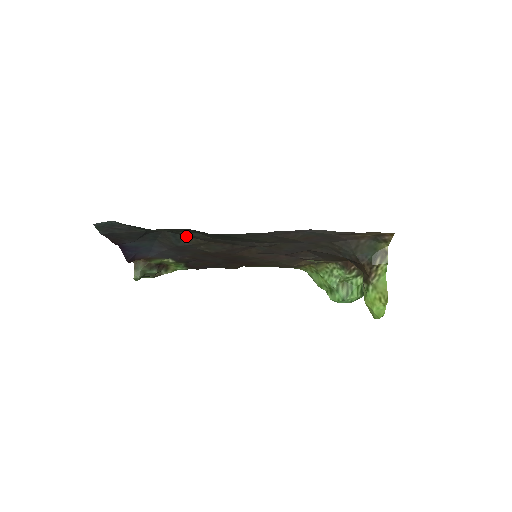
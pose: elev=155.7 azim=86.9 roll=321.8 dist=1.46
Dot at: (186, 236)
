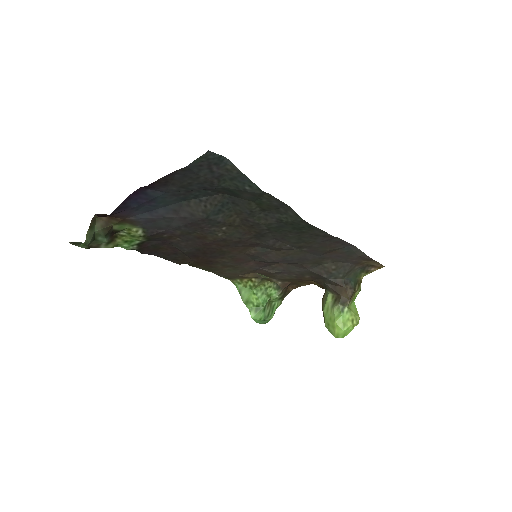
Dot at: (233, 210)
